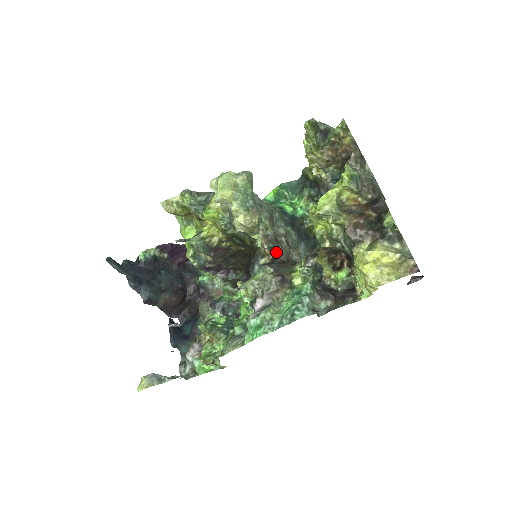
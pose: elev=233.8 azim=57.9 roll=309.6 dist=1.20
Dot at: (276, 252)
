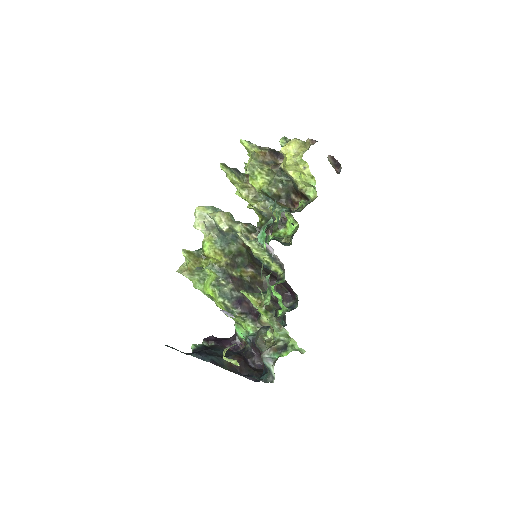
Dot at: (259, 231)
